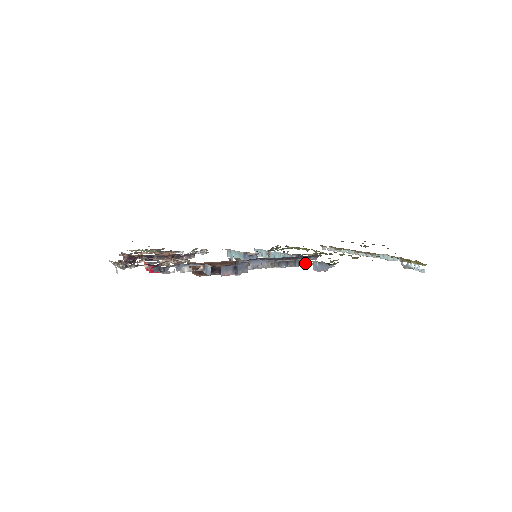
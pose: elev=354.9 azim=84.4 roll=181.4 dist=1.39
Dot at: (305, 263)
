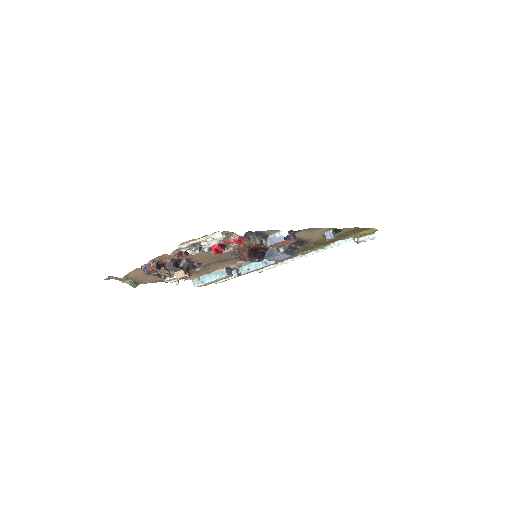
Dot at: (295, 254)
